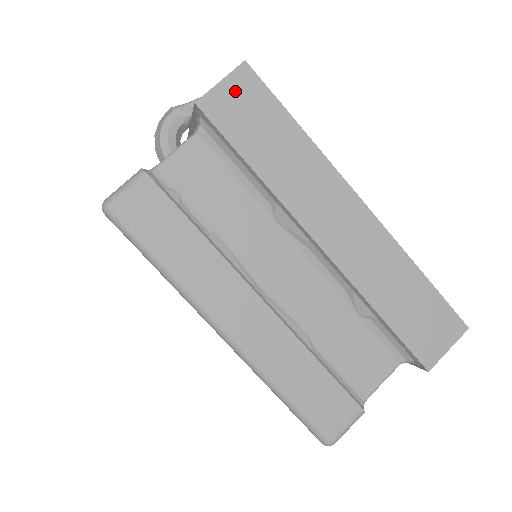
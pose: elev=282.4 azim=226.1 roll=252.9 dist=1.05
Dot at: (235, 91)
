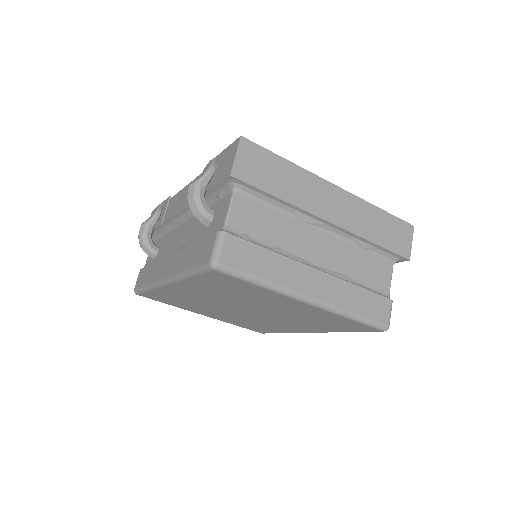
Dot at: (246, 157)
